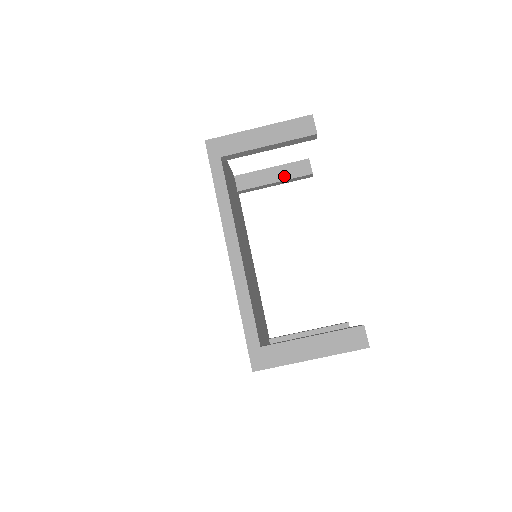
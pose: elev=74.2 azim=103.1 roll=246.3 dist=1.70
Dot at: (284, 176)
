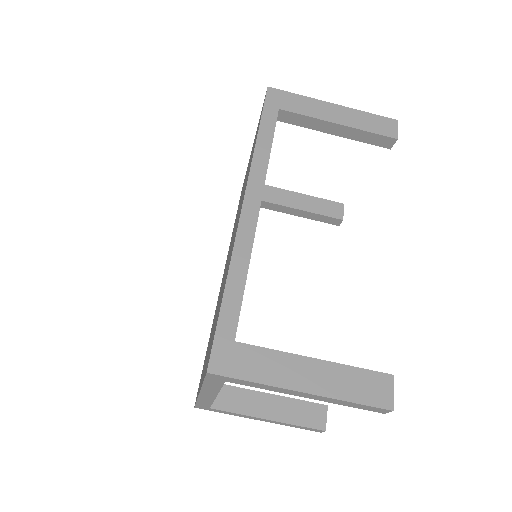
Dot at: (311, 208)
